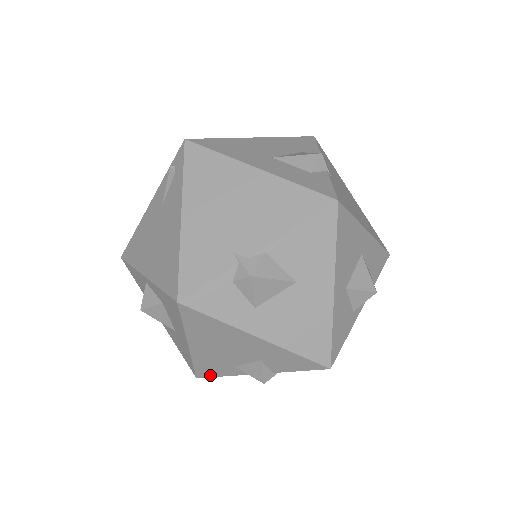
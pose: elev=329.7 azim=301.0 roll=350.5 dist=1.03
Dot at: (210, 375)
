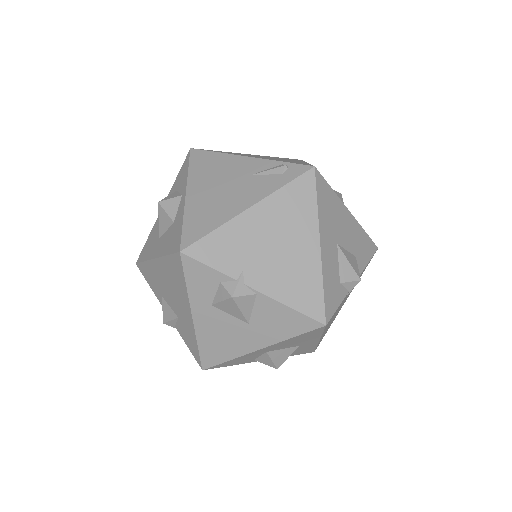
Dot at: (144, 275)
